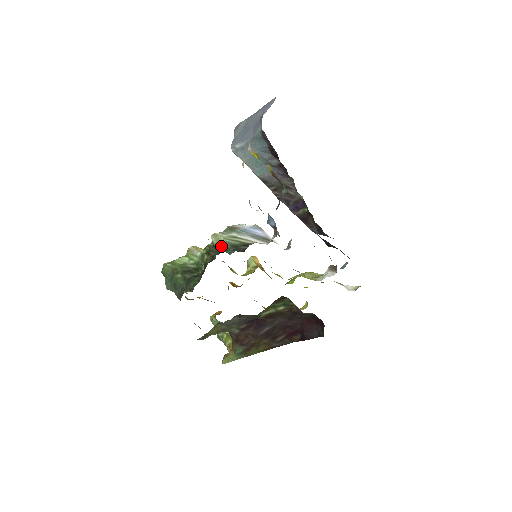
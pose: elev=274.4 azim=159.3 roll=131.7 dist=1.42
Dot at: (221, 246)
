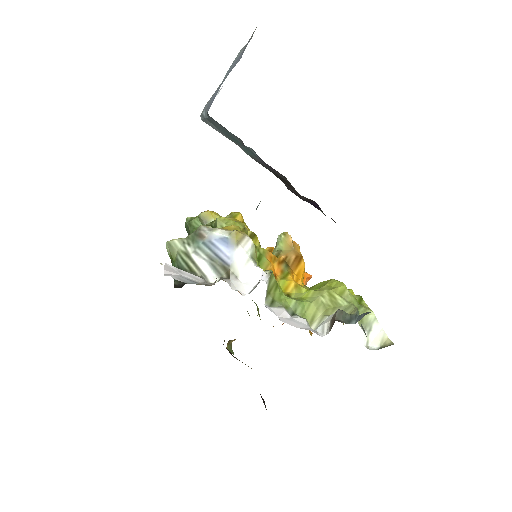
Dot at: (173, 261)
